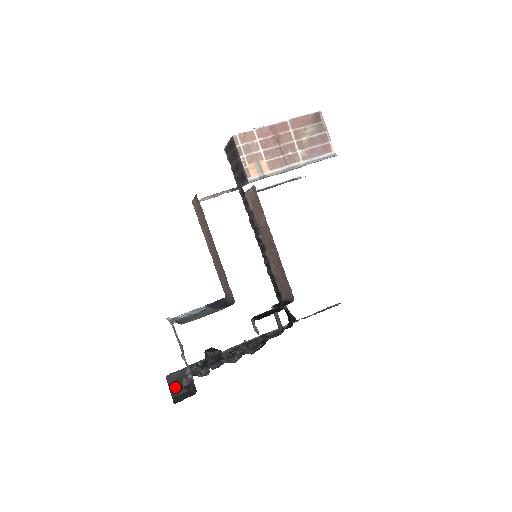
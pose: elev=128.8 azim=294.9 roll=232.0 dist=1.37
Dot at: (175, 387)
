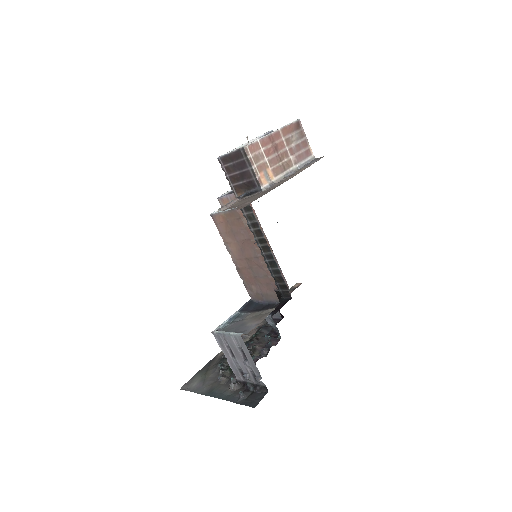
Dot at: (222, 394)
